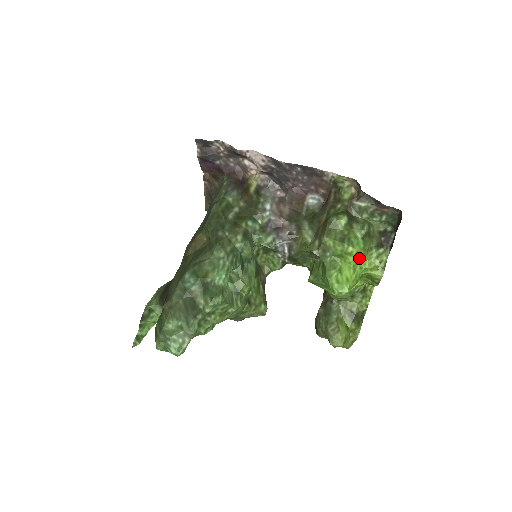
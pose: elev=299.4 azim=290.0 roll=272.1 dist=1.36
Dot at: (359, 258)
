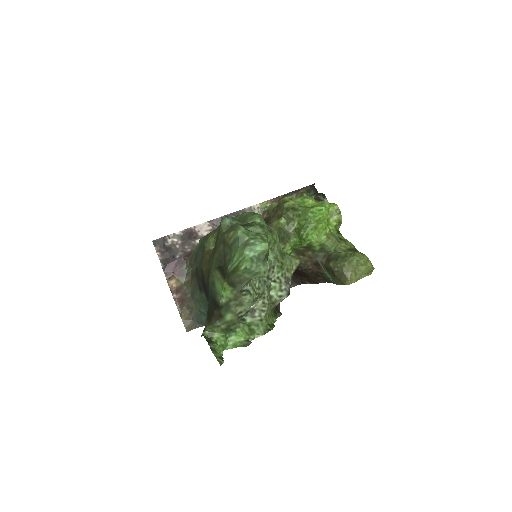
Dot at: (314, 200)
